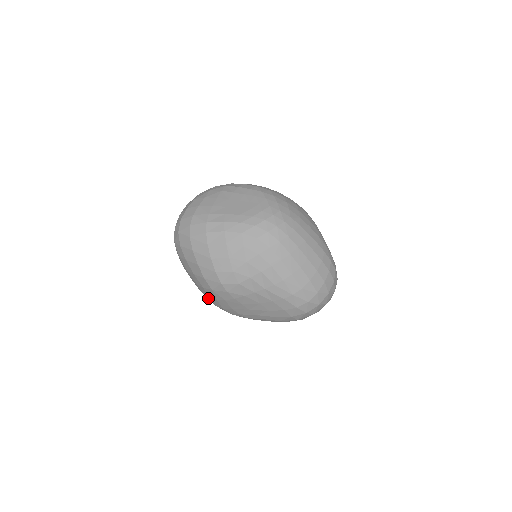
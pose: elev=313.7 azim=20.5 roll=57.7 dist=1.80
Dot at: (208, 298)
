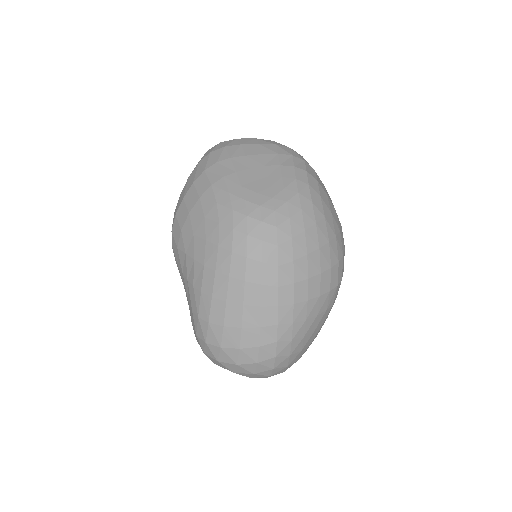
Dot at: occluded
